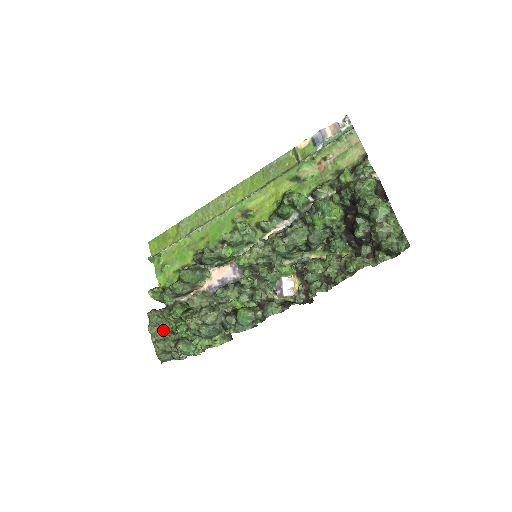
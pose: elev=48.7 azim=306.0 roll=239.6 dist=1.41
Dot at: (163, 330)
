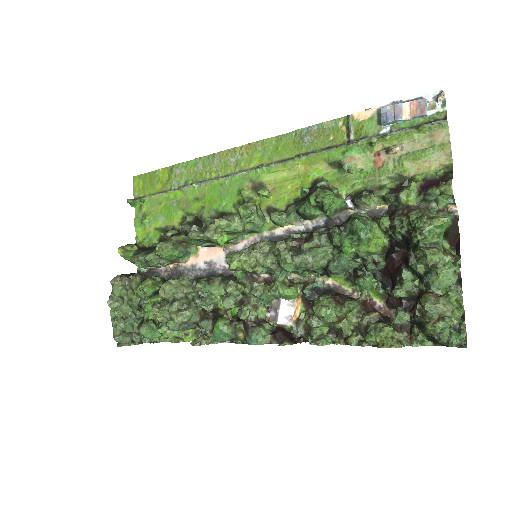
Dot at: (127, 305)
